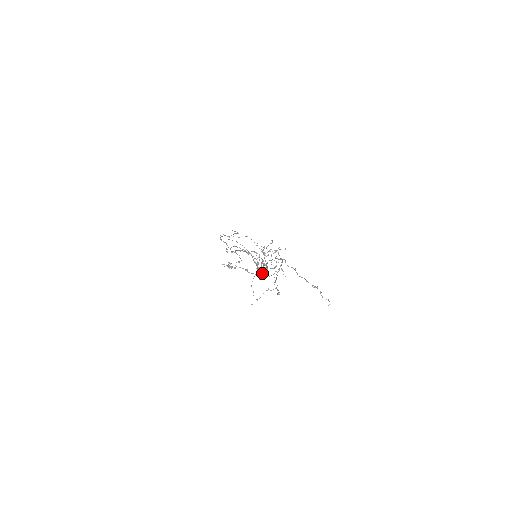
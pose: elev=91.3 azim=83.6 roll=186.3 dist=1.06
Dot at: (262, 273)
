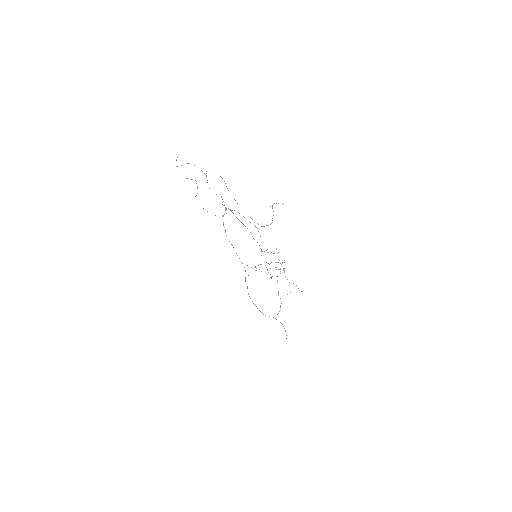
Dot at: occluded
